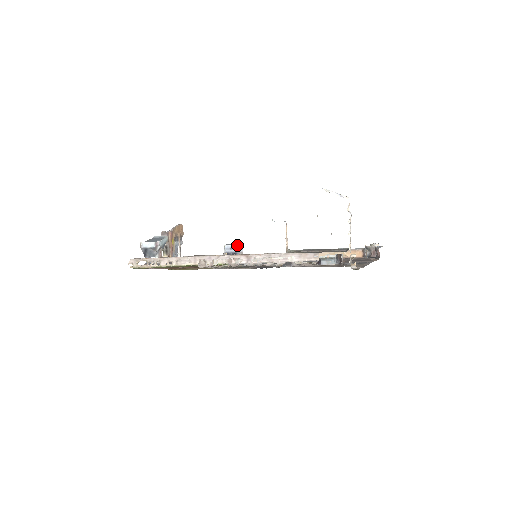
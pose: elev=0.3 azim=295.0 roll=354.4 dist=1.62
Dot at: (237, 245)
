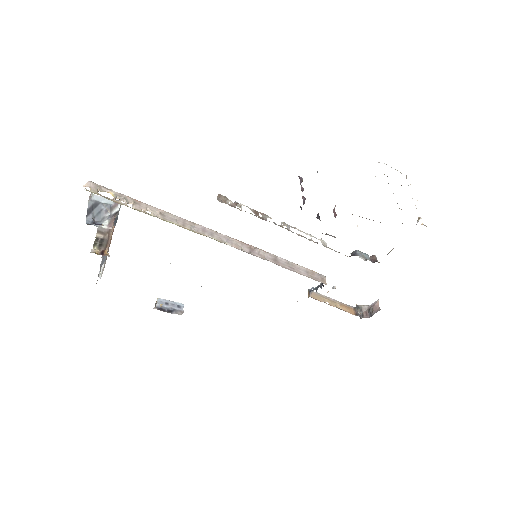
Dot at: (176, 302)
